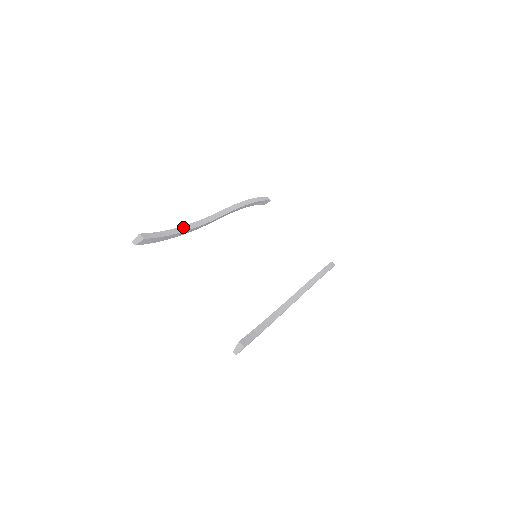
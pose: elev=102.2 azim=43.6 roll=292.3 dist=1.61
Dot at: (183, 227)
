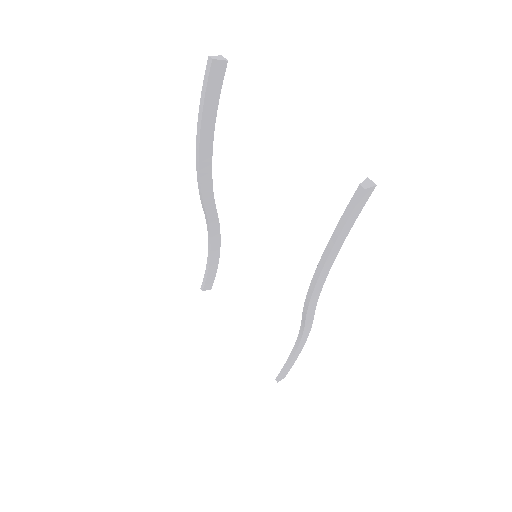
Dot at: occluded
